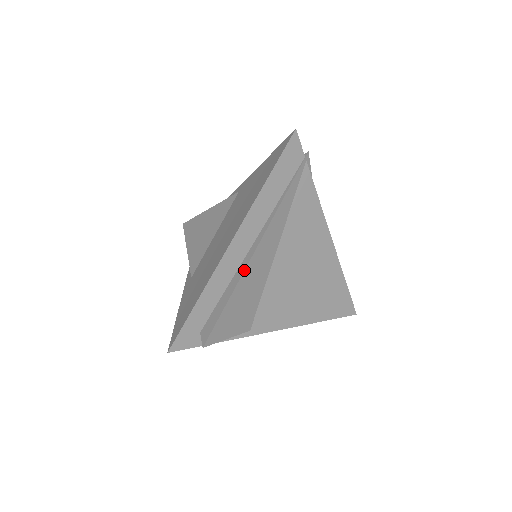
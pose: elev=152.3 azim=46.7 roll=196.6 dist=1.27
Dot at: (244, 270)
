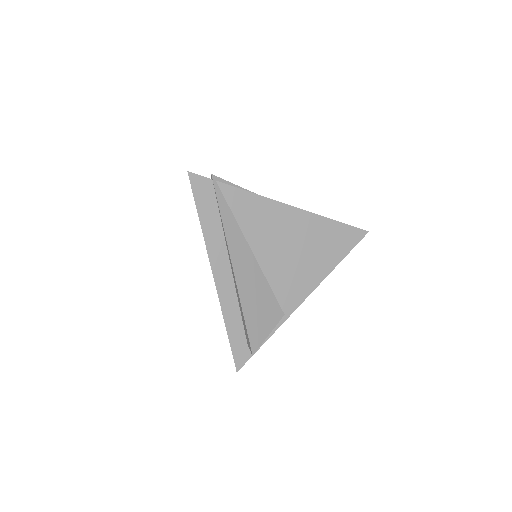
Dot at: (237, 288)
